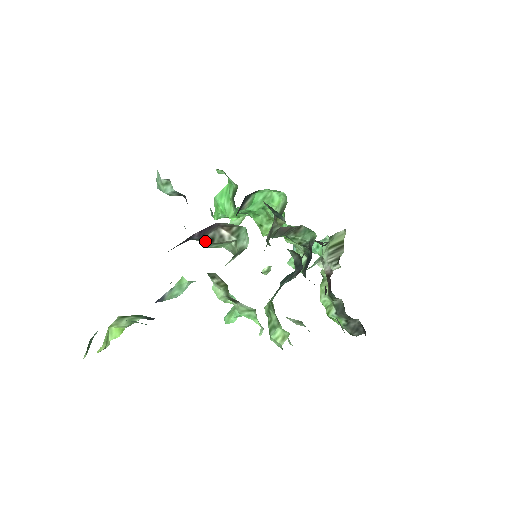
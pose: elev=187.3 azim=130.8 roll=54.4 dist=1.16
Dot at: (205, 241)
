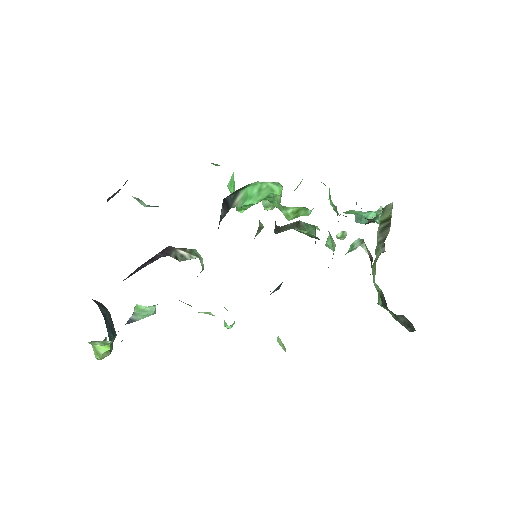
Dot at: occluded
